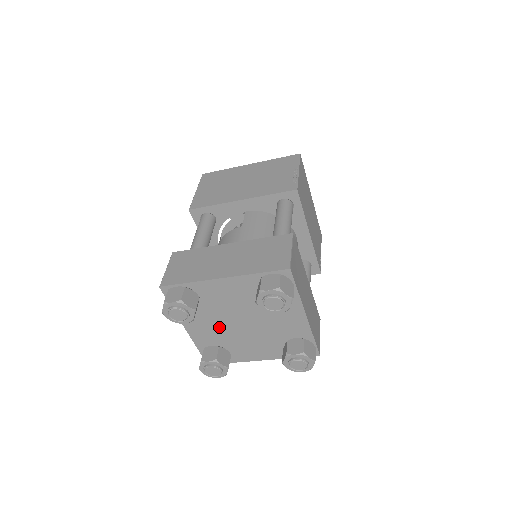
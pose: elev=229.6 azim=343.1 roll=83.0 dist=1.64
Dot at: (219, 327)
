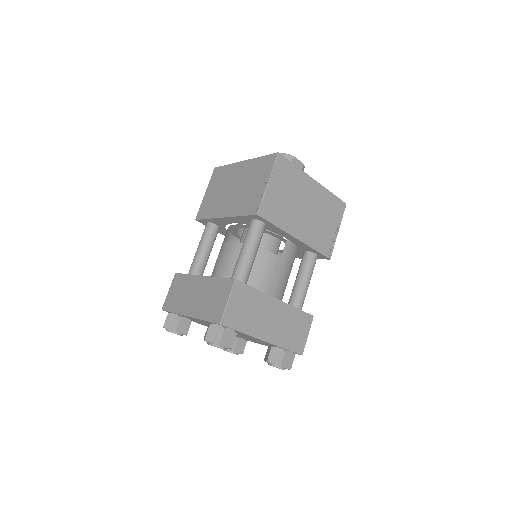
Dot at: occluded
